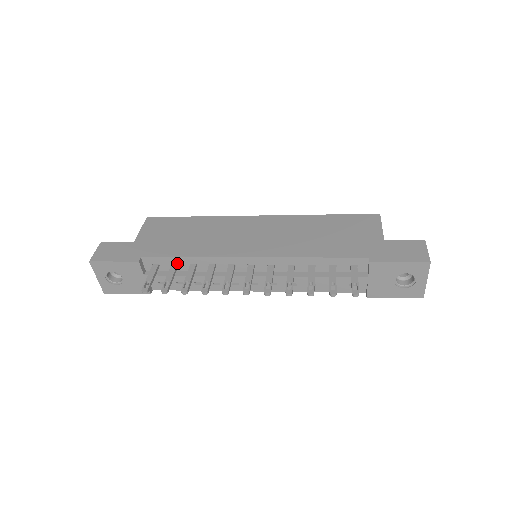
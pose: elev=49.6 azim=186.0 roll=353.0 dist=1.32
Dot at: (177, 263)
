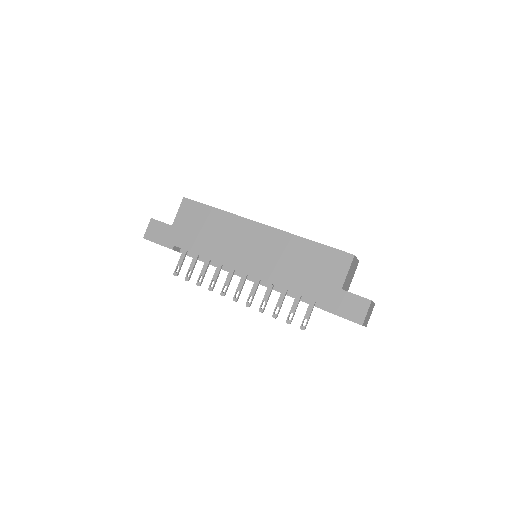
Dot at: (198, 255)
